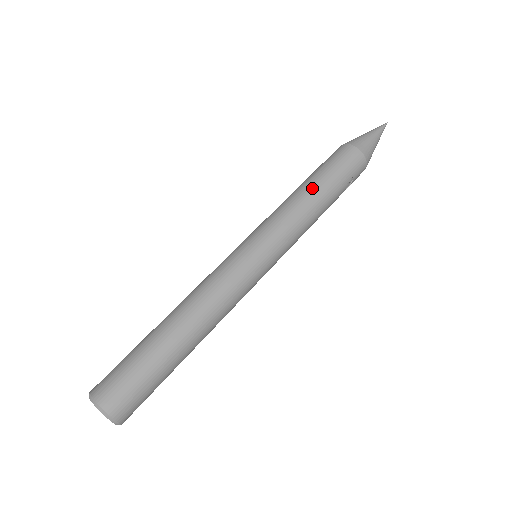
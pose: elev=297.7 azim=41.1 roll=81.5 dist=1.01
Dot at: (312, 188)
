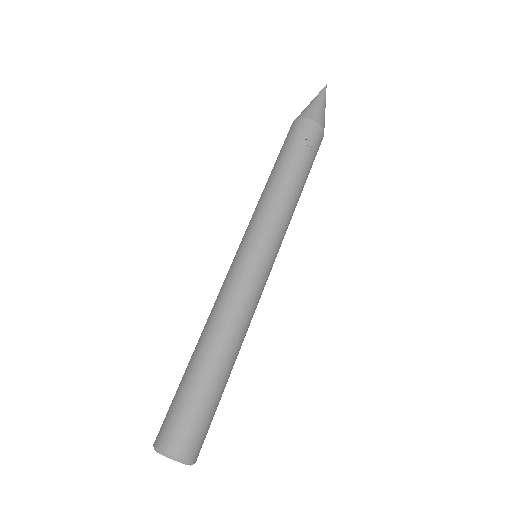
Dot at: (271, 174)
